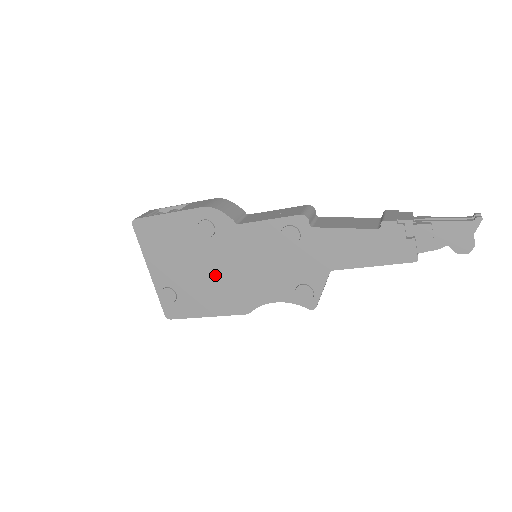
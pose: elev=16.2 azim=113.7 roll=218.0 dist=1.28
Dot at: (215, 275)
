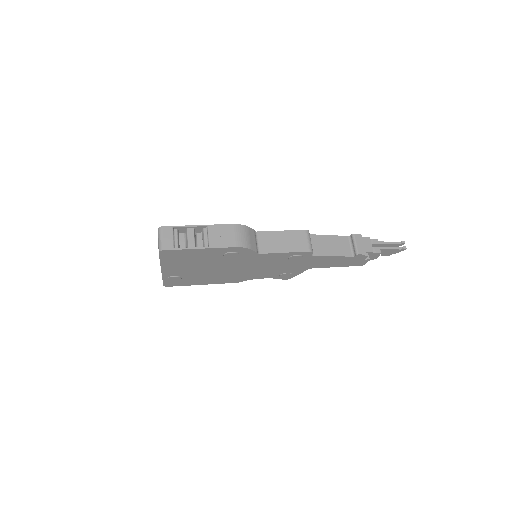
Dot at: (223, 271)
